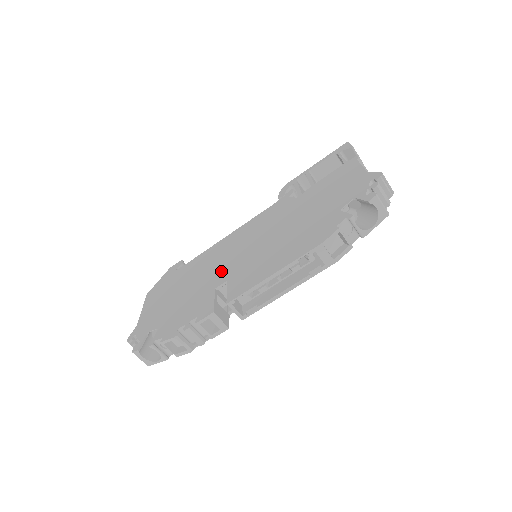
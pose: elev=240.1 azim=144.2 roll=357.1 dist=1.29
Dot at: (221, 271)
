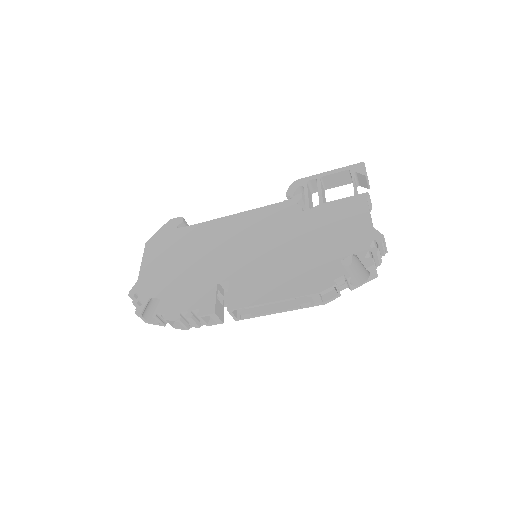
Dot at: (223, 263)
